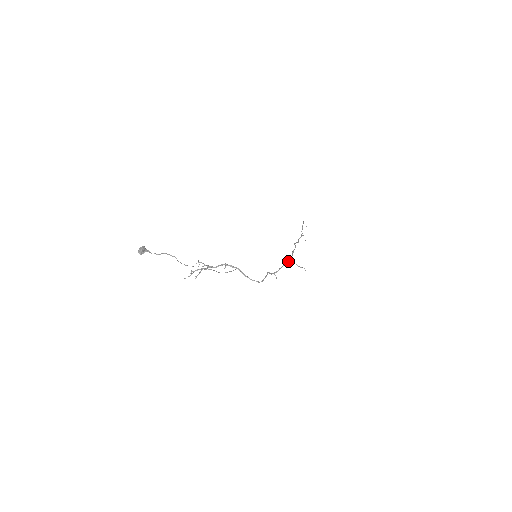
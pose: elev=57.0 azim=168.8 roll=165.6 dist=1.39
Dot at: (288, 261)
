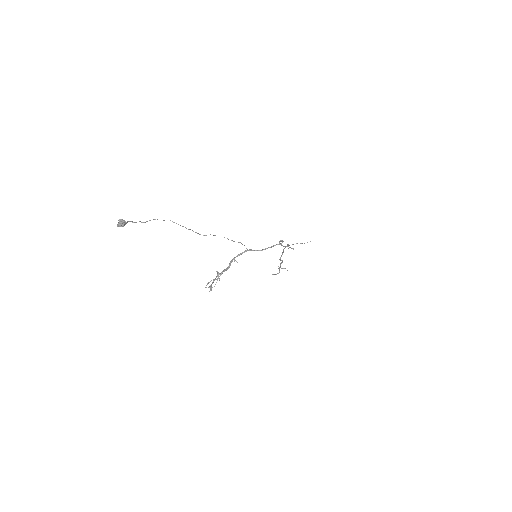
Dot at: occluded
